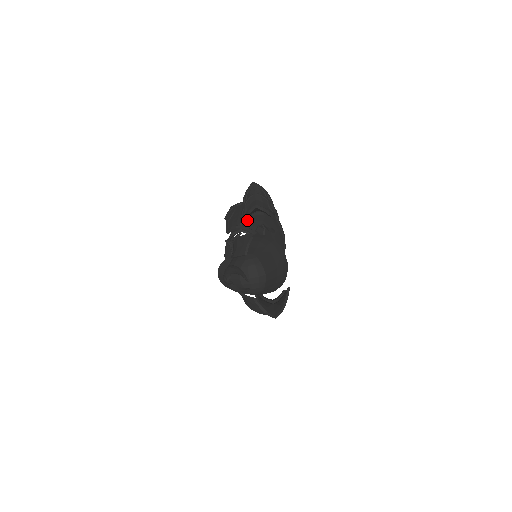
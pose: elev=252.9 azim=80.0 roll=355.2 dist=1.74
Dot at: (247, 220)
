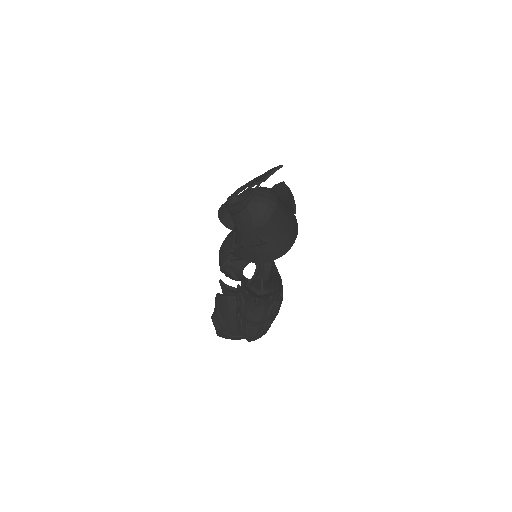
Dot at: occluded
